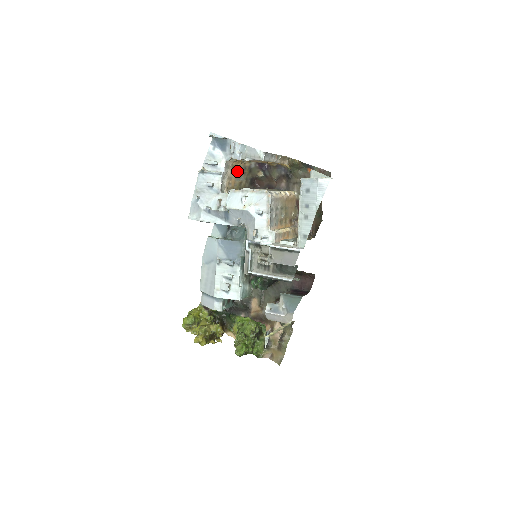
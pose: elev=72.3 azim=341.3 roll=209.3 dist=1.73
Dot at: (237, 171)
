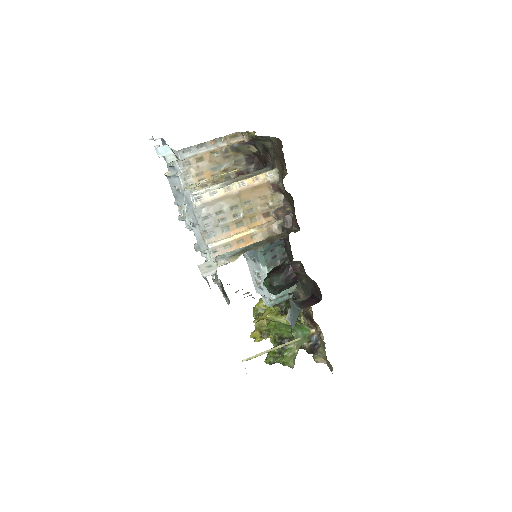
Dot at: (210, 161)
